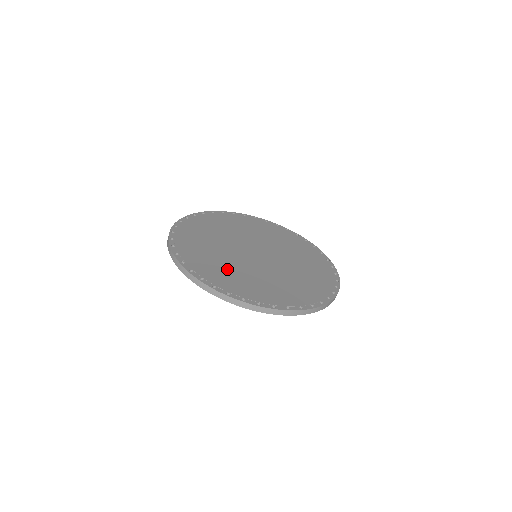
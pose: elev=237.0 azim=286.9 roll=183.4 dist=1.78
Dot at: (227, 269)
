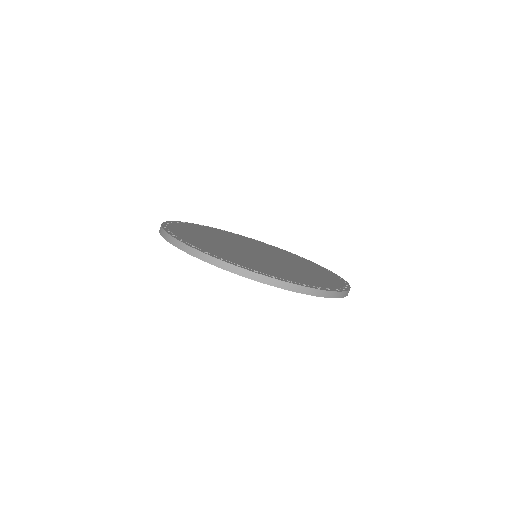
Dot at: (249, 260)
